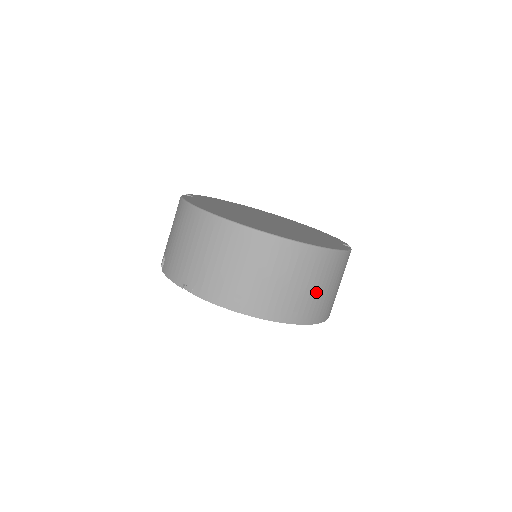
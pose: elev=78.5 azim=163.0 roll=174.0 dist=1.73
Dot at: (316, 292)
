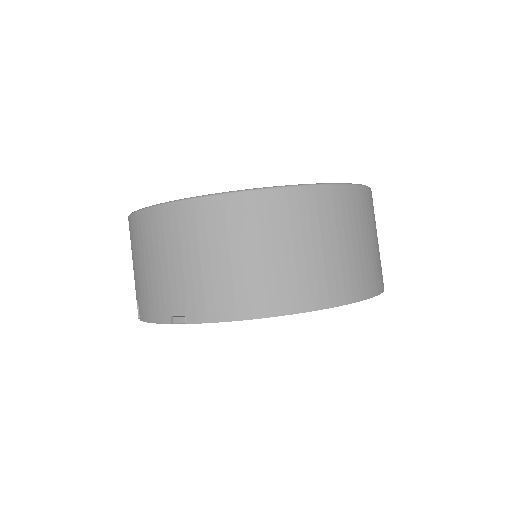
Dot at: (354, 249)
